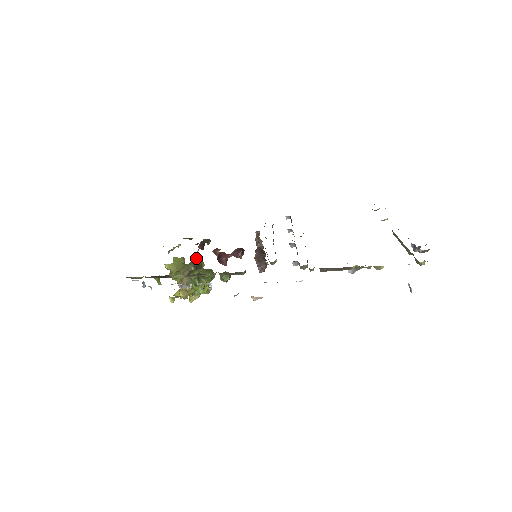
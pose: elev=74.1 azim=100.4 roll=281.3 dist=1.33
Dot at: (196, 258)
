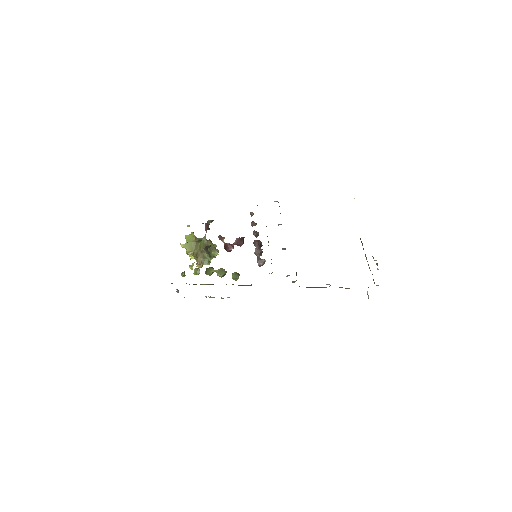
Dot at: (205, 241)
